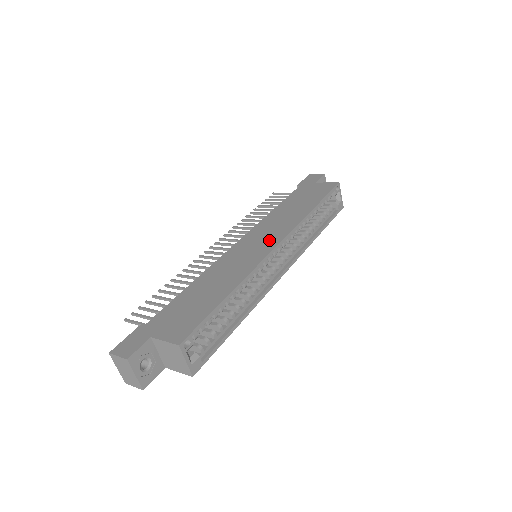
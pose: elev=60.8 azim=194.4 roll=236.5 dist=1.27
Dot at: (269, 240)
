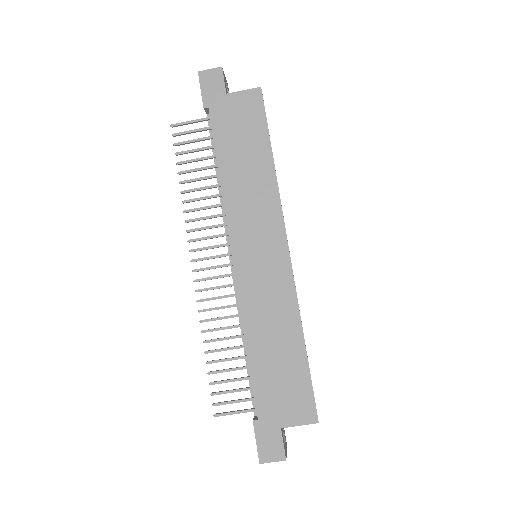
Dot at: (271, 243)
